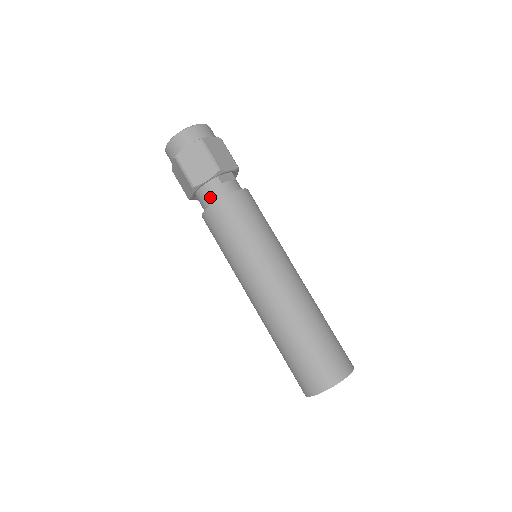
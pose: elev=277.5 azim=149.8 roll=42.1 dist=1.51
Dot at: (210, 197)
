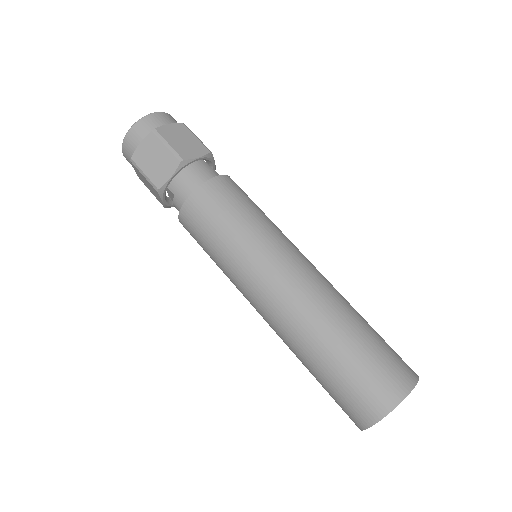
Dot at: (201, 177)
